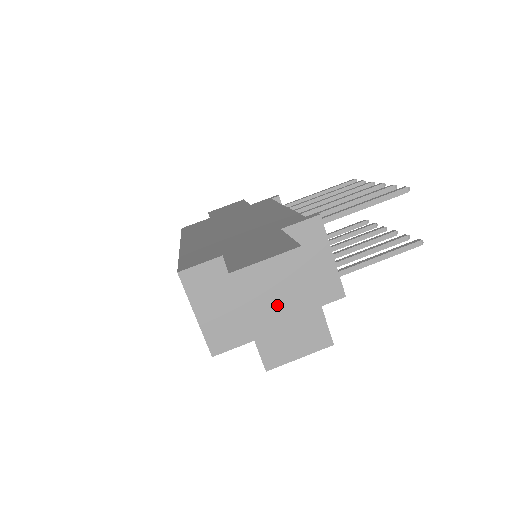
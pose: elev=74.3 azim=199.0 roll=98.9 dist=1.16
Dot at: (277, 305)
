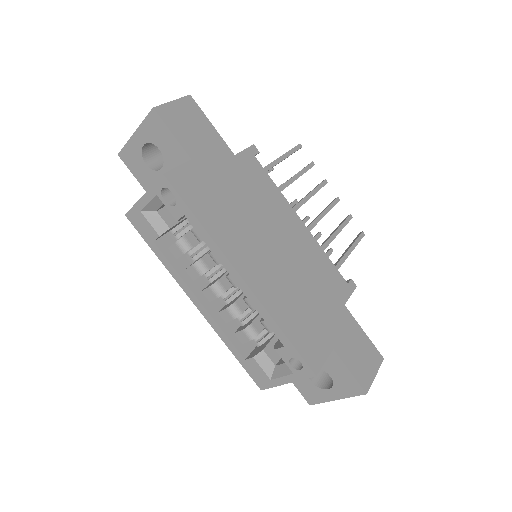
Dot at: occluded
